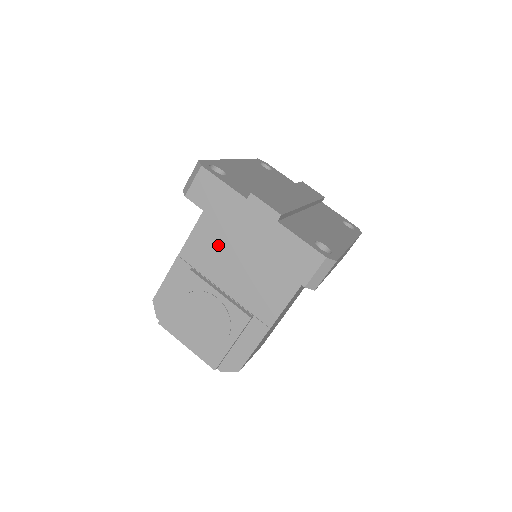
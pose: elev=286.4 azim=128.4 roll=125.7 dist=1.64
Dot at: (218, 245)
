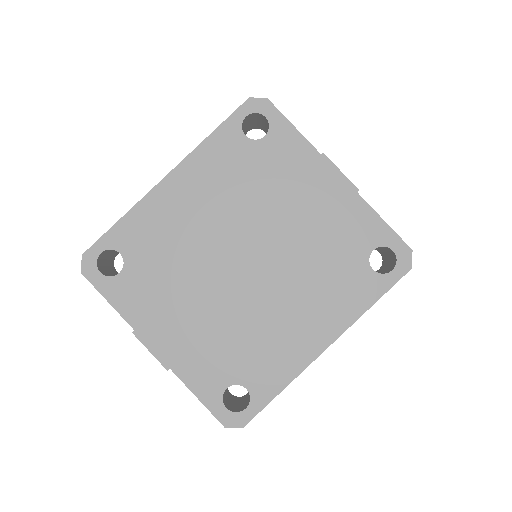
Dot at: occluded
